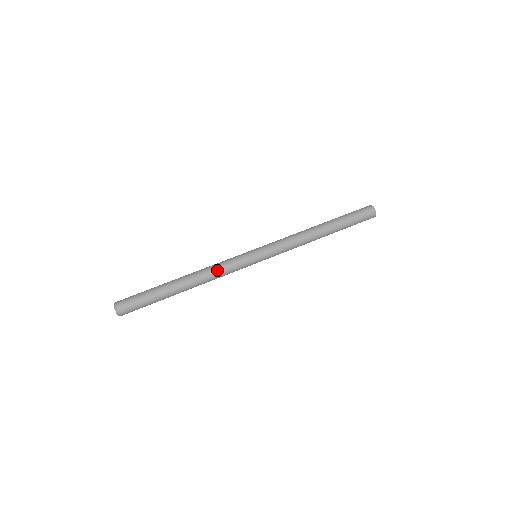
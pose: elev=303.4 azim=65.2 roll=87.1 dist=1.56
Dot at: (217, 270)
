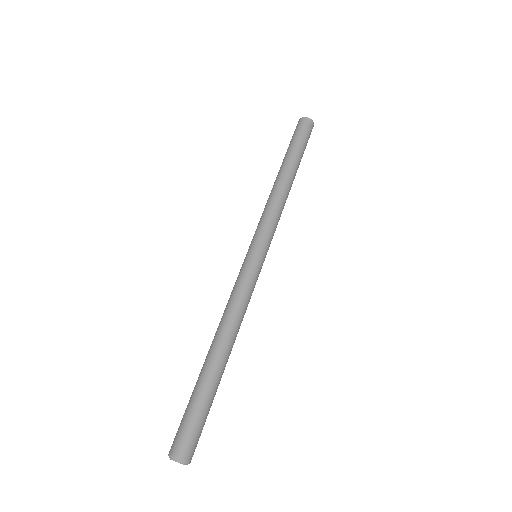
Dot at: (234, 304)
